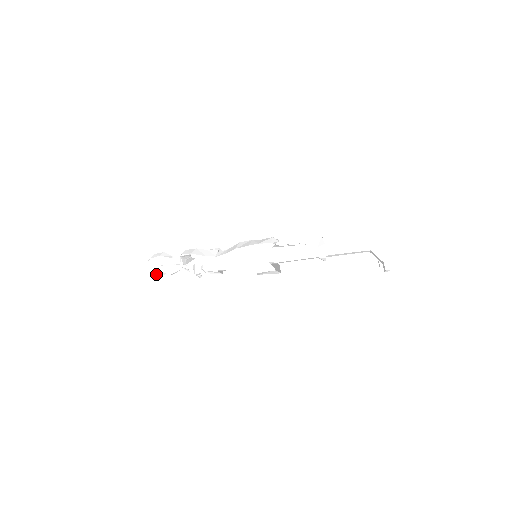
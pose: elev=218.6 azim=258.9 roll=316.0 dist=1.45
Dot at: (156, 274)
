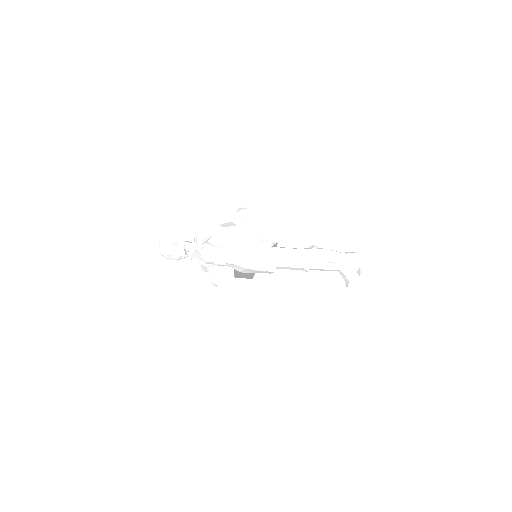
Dot at: (166, 252)
